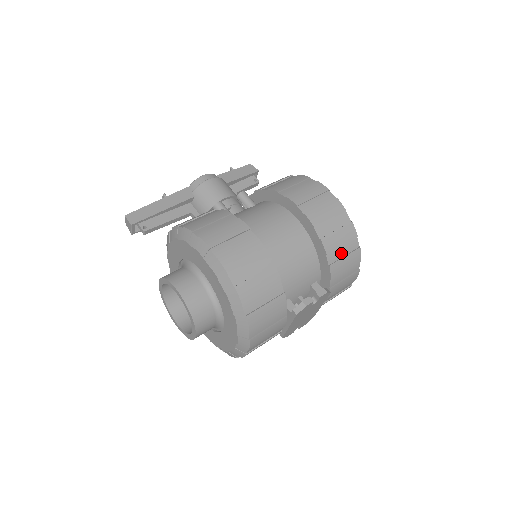
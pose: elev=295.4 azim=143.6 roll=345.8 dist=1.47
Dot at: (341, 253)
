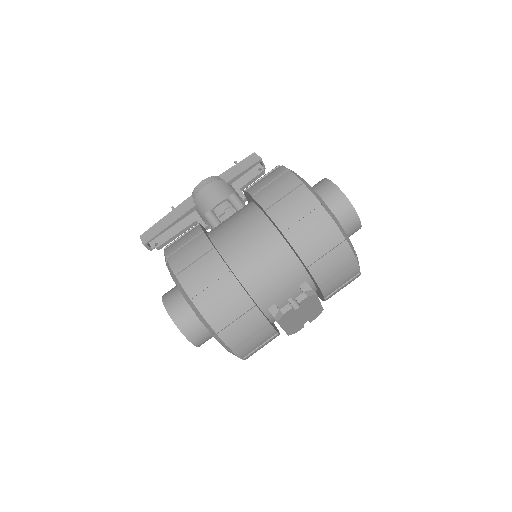
Dot at: (321, 252)
